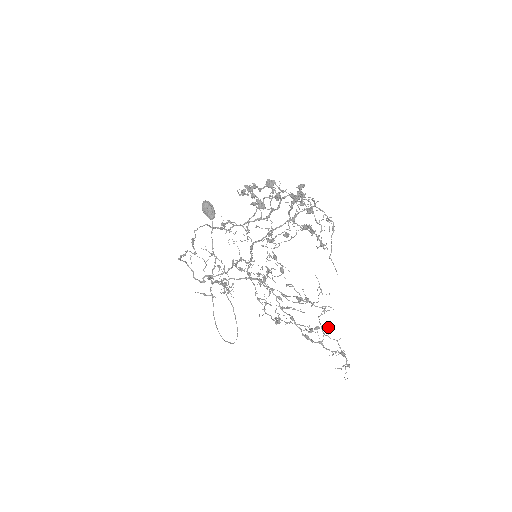
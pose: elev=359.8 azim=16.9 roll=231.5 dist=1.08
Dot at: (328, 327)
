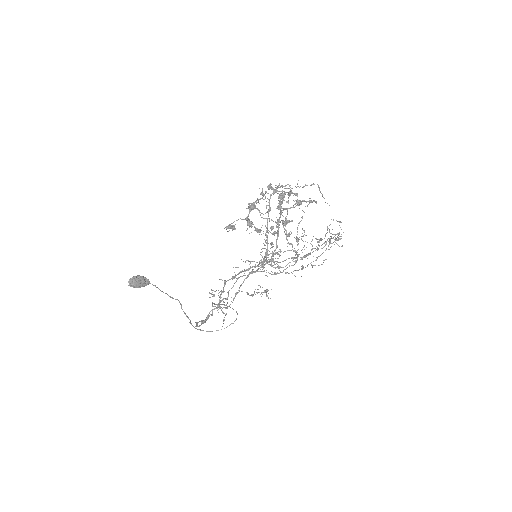
Dot at: occluded
